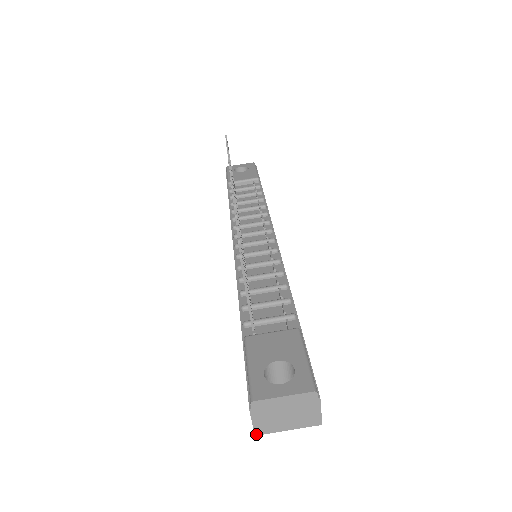
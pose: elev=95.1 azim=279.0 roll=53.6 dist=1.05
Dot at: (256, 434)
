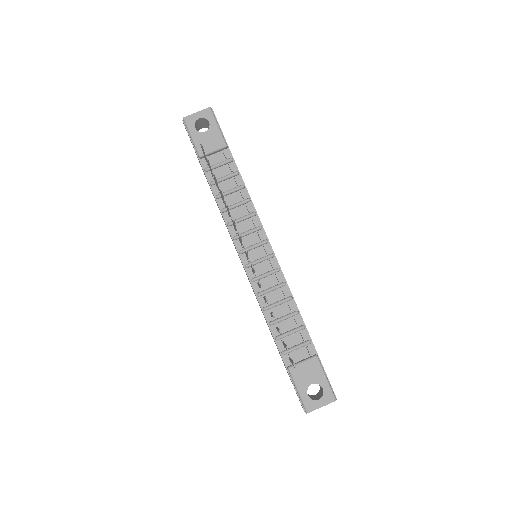
Dot at: occluded
